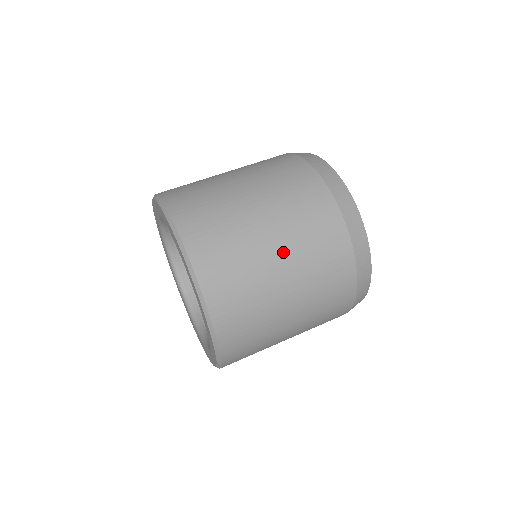
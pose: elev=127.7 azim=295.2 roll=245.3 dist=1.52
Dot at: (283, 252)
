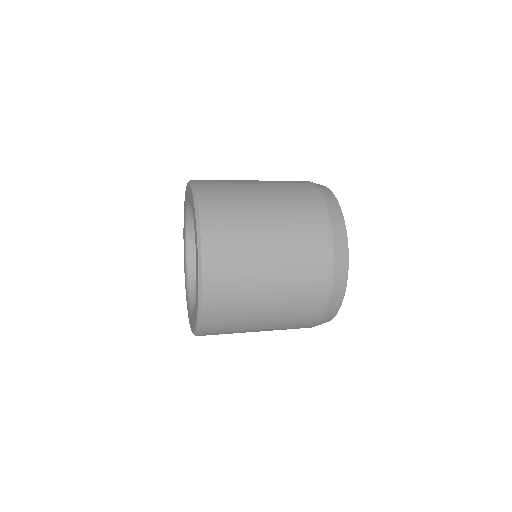
Dot at: (276, 258)
